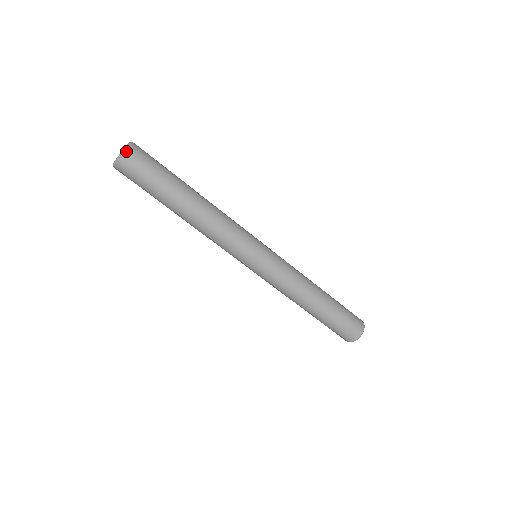
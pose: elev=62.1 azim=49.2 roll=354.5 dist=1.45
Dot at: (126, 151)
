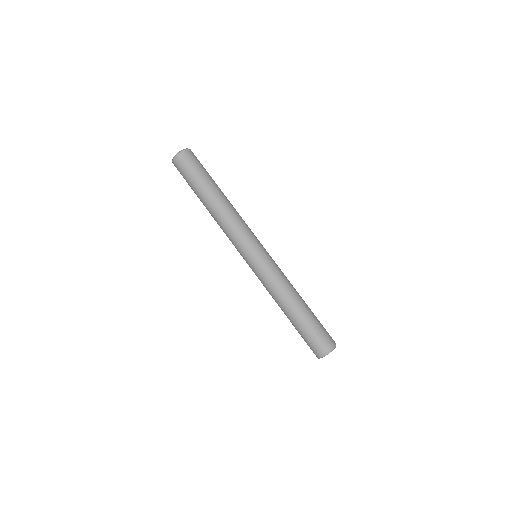
Dot at: (182, 152)
